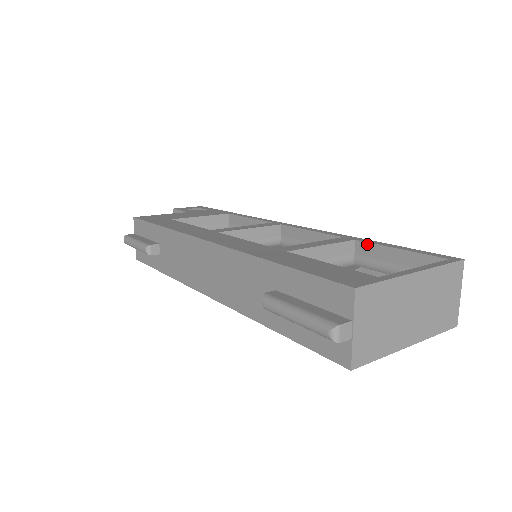
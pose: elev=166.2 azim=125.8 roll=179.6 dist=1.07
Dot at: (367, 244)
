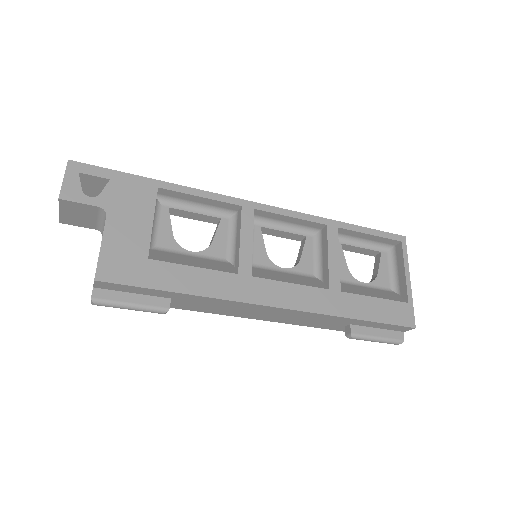
Dot at: (347, 231)
